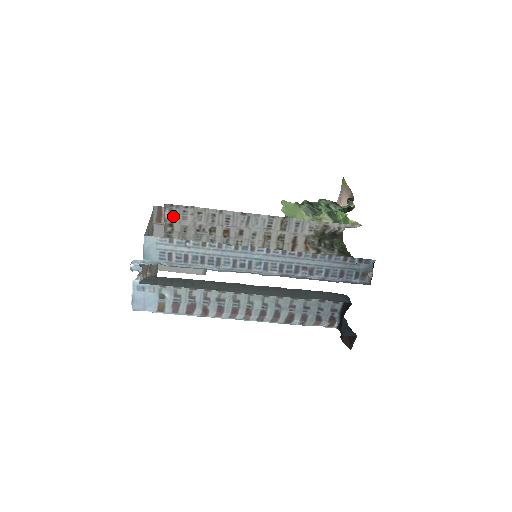
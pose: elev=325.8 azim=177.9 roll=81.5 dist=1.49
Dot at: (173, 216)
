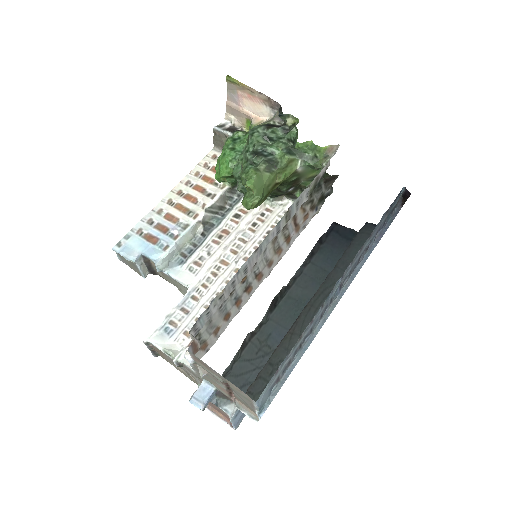
Dot at: (200, 329)
